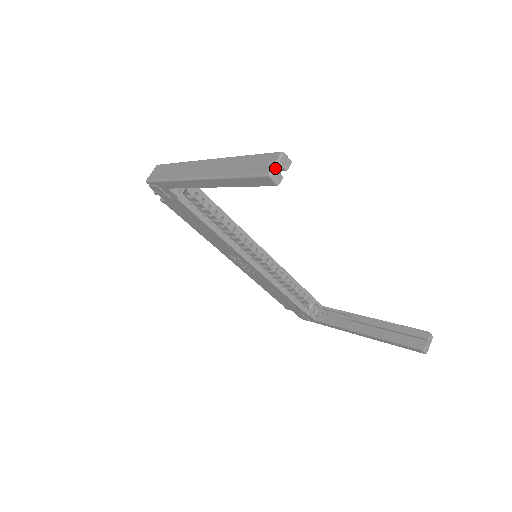
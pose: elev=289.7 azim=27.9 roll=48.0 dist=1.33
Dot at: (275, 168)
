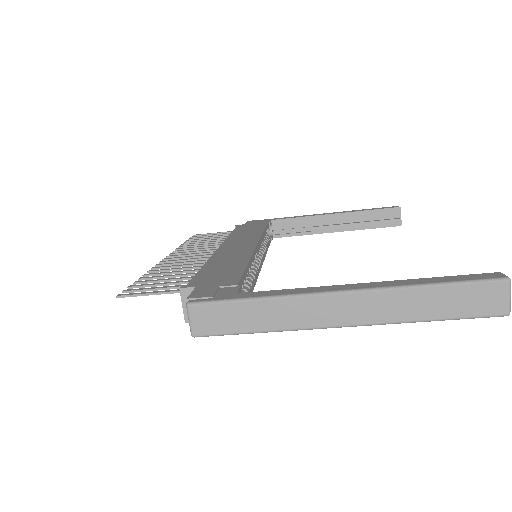
Dot at: (510, 303)
